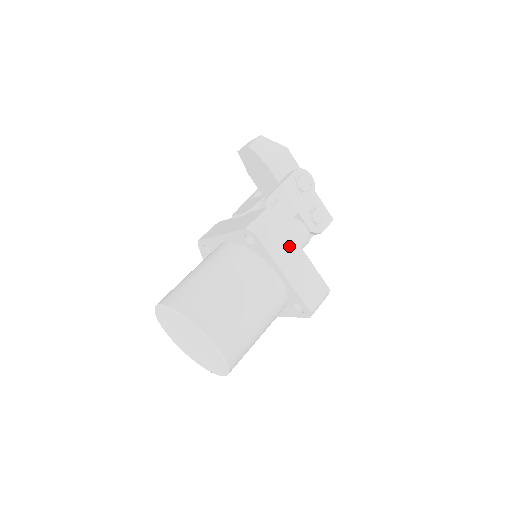
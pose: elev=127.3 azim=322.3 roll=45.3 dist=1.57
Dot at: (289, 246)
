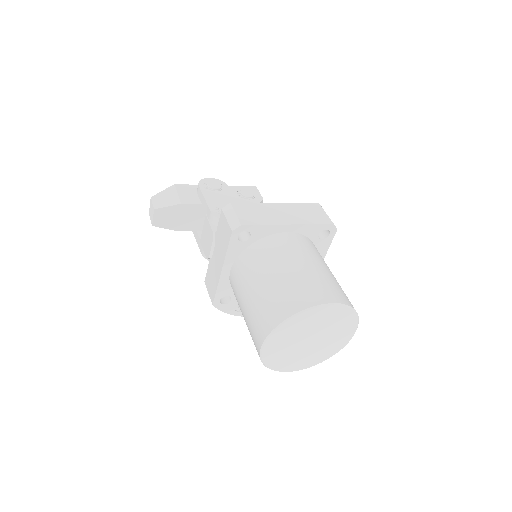
Dot at: (266, 210)
